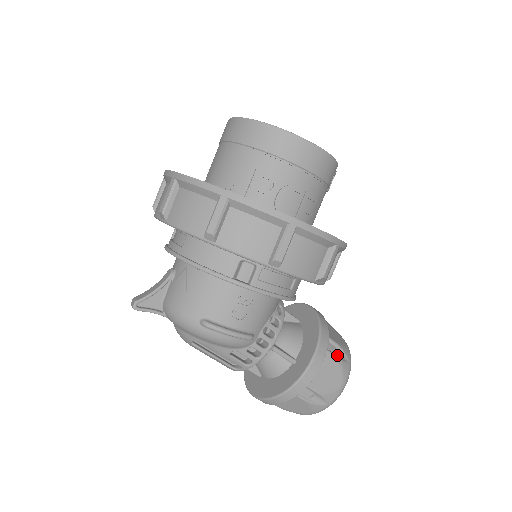
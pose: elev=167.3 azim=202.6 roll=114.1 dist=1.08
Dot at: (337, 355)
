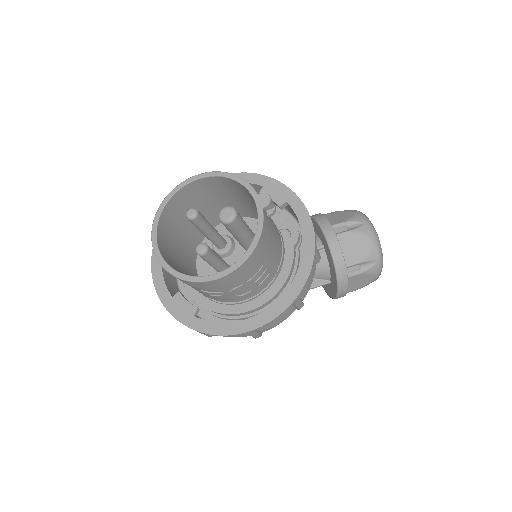
Dot at: (362, 269)
